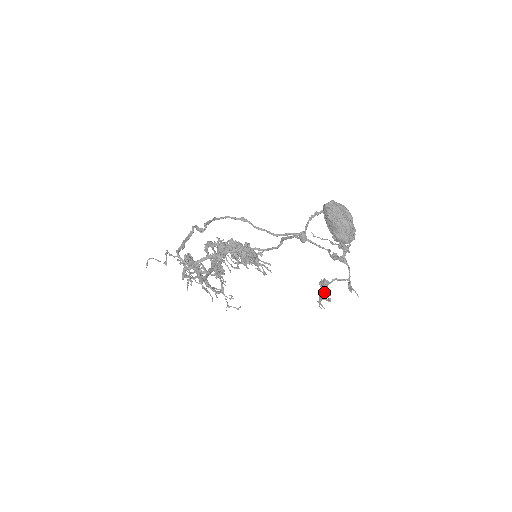
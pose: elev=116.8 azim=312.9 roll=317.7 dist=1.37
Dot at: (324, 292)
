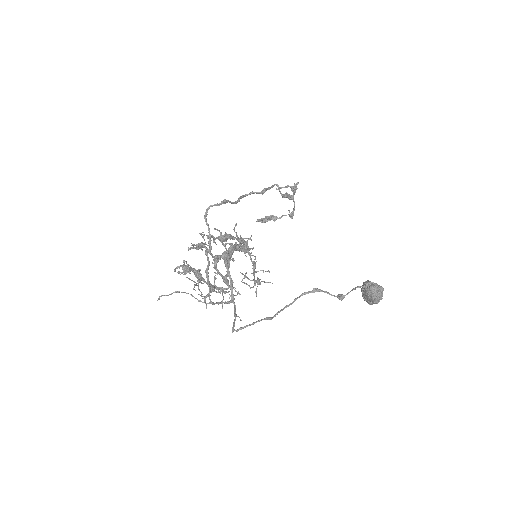
Dot at: (268, 219)
